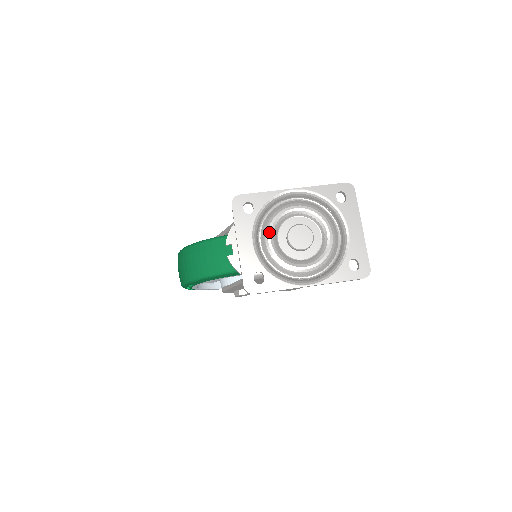
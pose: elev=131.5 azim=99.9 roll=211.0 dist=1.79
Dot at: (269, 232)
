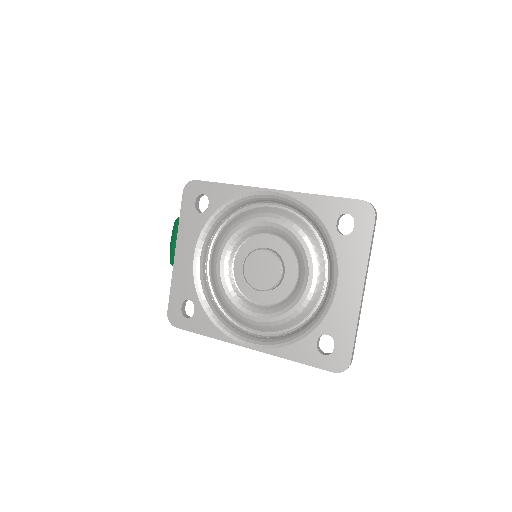
Dot at: (222, 247)
